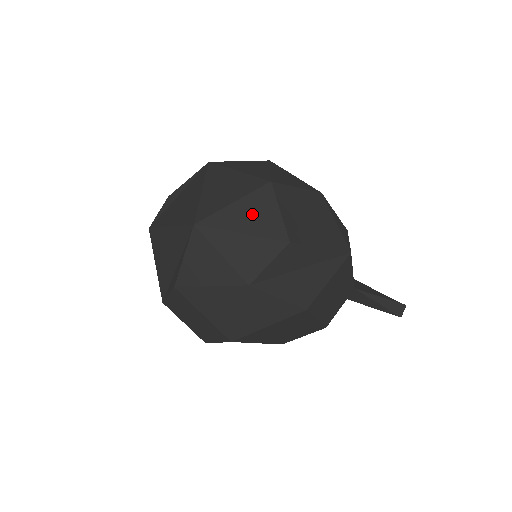
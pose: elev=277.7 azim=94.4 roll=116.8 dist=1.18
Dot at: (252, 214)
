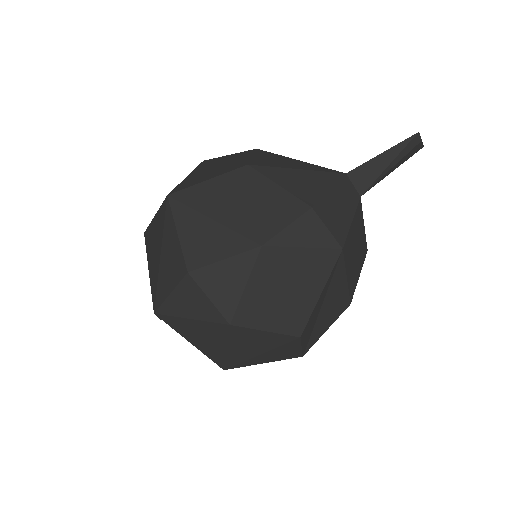
Dot at: (250, 345)
